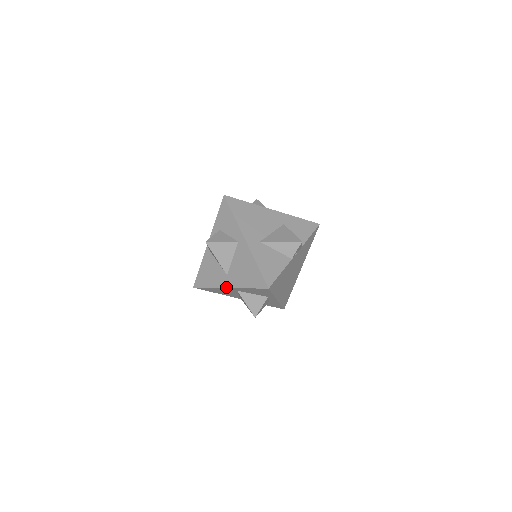
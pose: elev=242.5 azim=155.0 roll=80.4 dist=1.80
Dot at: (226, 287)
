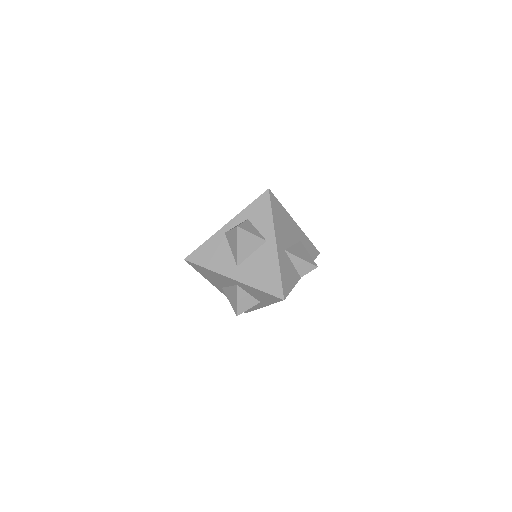
Dot at: (231, 277)
